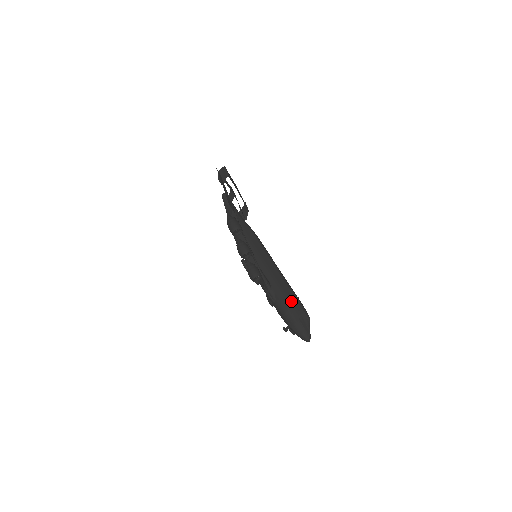
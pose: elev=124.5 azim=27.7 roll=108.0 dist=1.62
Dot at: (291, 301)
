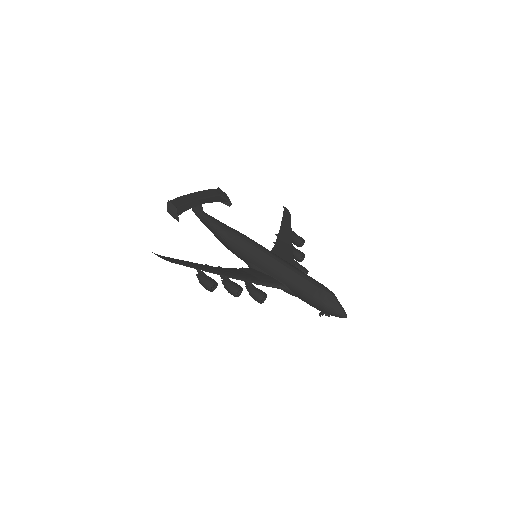
Dot at: (308, 291)
